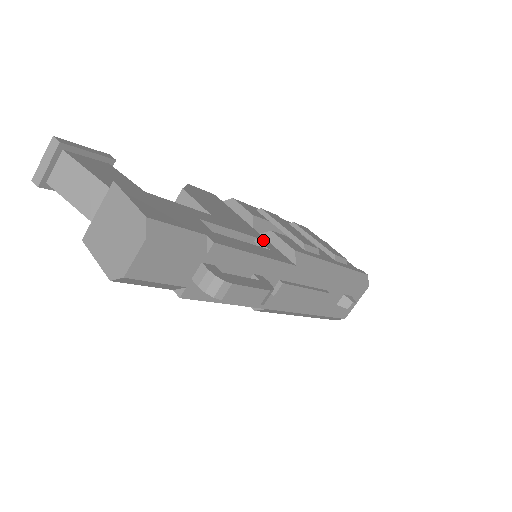
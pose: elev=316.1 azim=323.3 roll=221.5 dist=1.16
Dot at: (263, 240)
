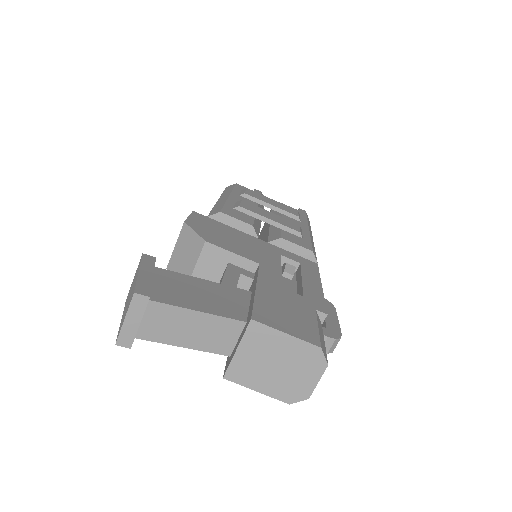
Dot at: (282, 252)
